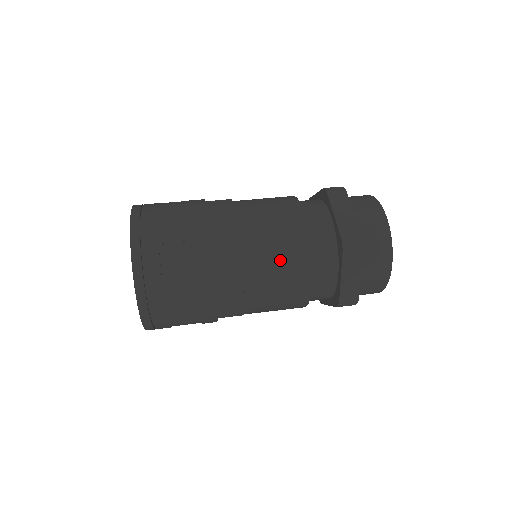
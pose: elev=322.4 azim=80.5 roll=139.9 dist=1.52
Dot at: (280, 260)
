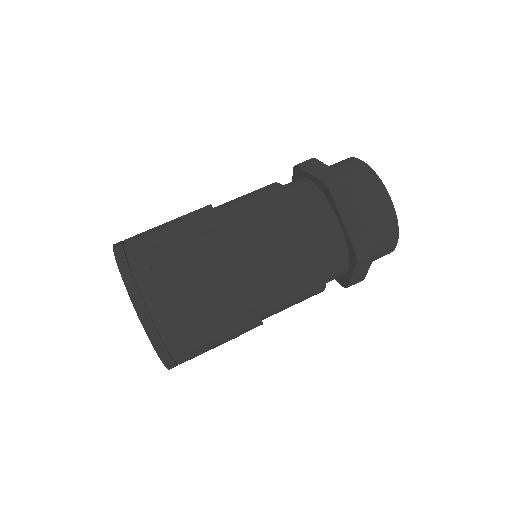
Dot at: (273, 226)
